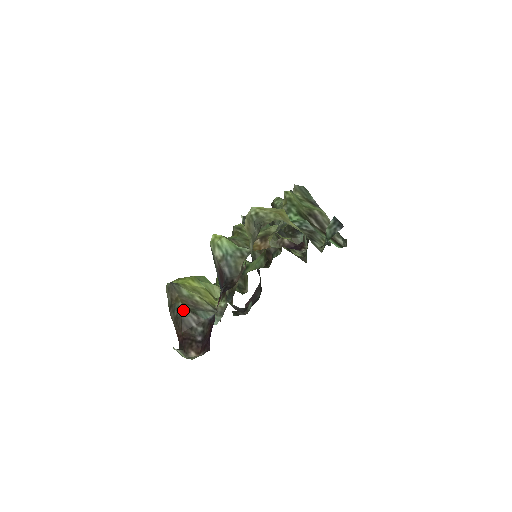
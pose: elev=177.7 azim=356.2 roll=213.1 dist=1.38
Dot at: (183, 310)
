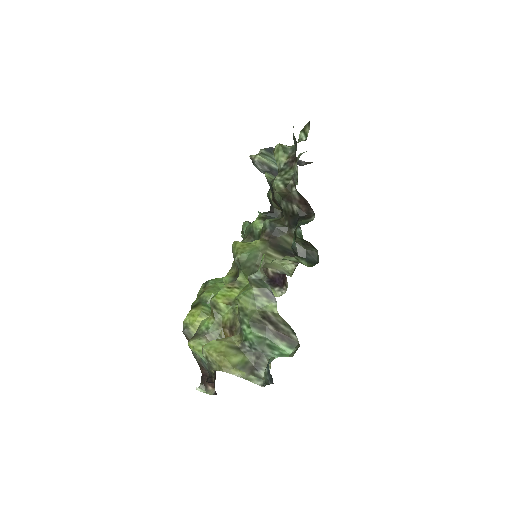
Dot at: (196, 356)
